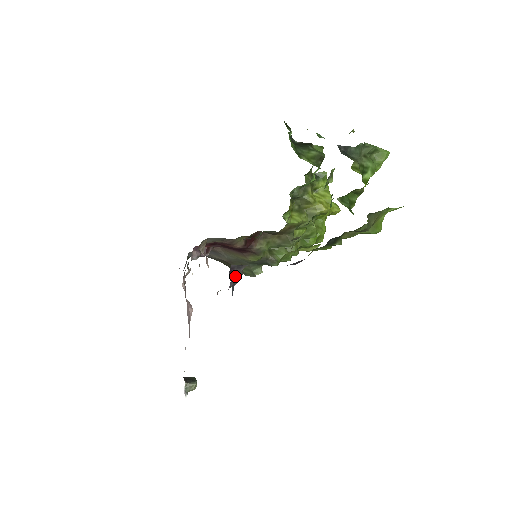
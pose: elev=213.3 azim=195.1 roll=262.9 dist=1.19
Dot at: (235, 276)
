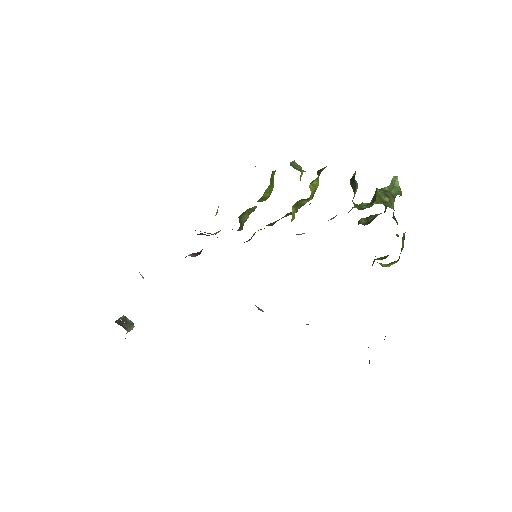
Dot at: occluded
